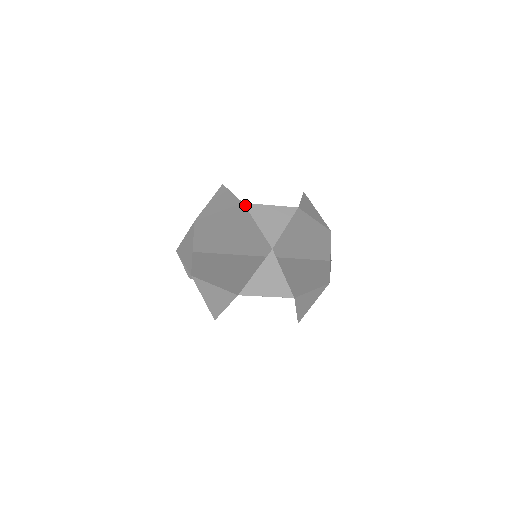
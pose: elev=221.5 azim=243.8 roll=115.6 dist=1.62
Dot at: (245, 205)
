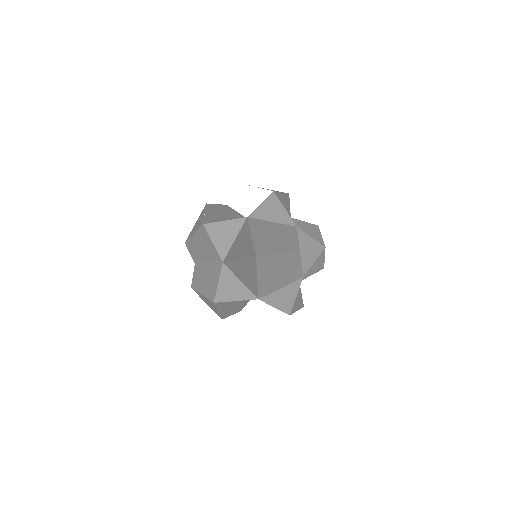
Dot at: (204, 226)
